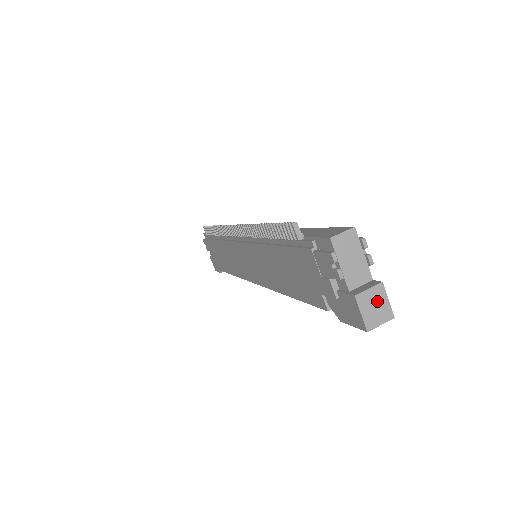
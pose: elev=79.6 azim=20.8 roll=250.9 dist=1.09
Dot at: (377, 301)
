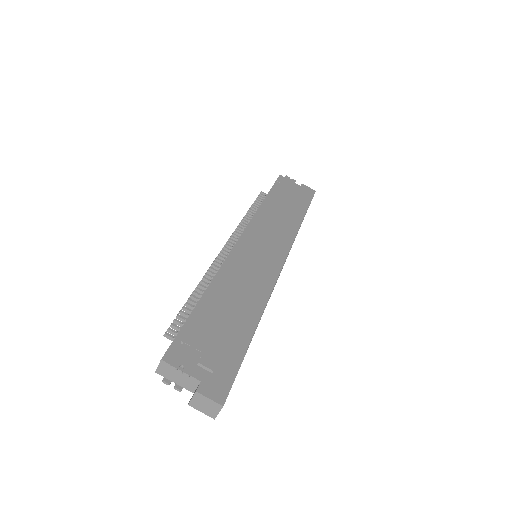
Dot at: (203, 402)
